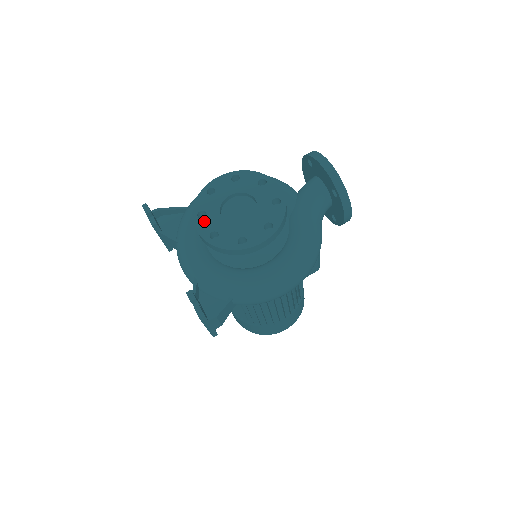
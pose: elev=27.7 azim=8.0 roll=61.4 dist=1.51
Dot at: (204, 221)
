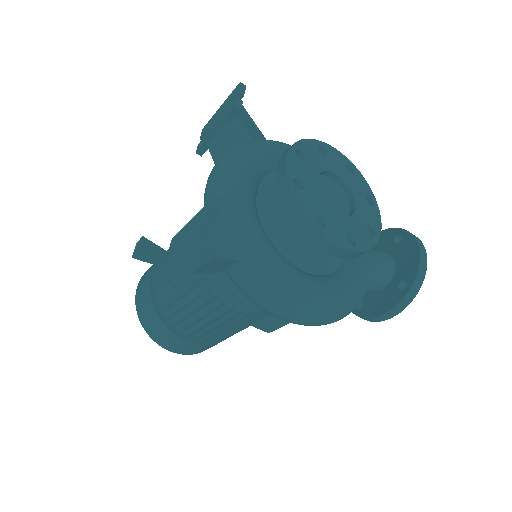
Dot at: (299, 163)
